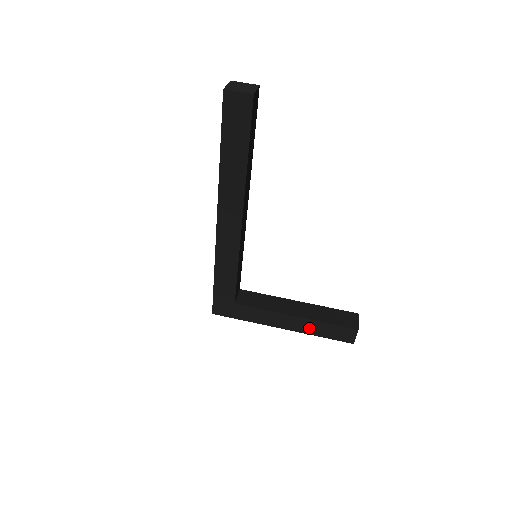
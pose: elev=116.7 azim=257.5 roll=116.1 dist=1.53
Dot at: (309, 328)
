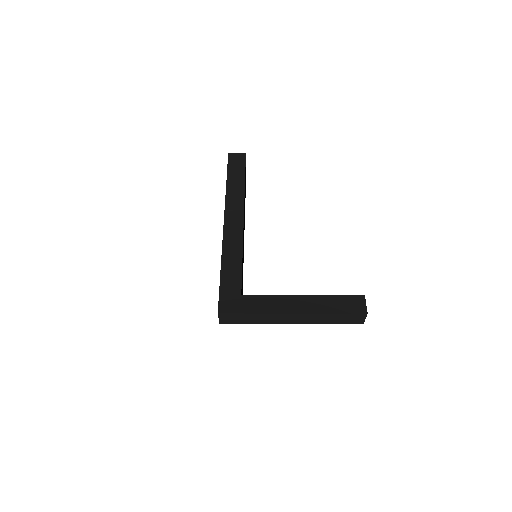
Dot at: (319, 306)
